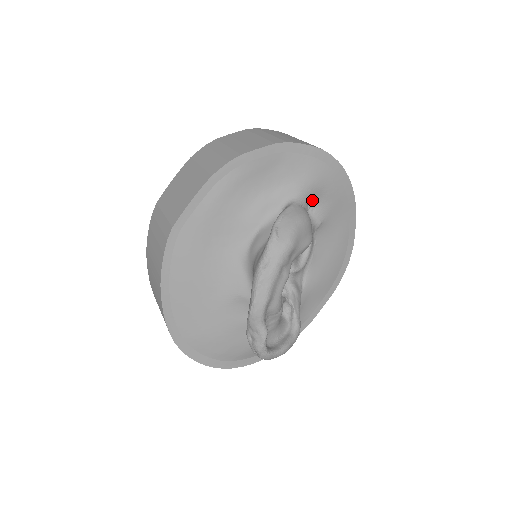
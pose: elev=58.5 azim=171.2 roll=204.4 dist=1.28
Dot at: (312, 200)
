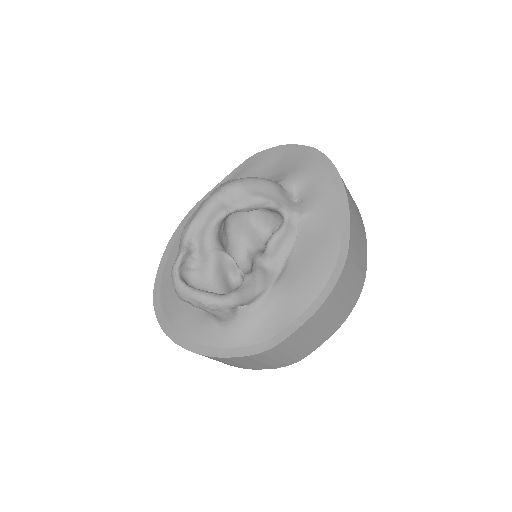
Dot at: (300, 191)
